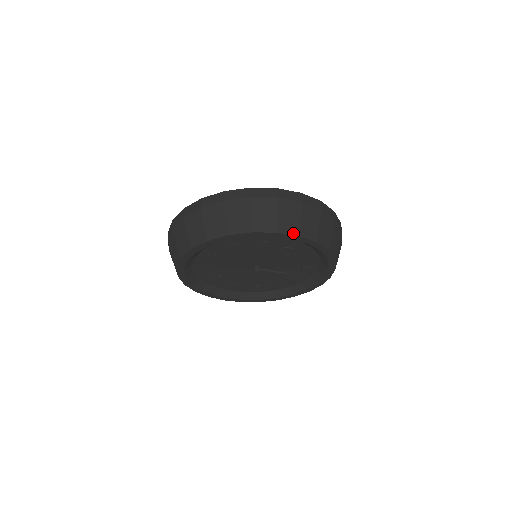
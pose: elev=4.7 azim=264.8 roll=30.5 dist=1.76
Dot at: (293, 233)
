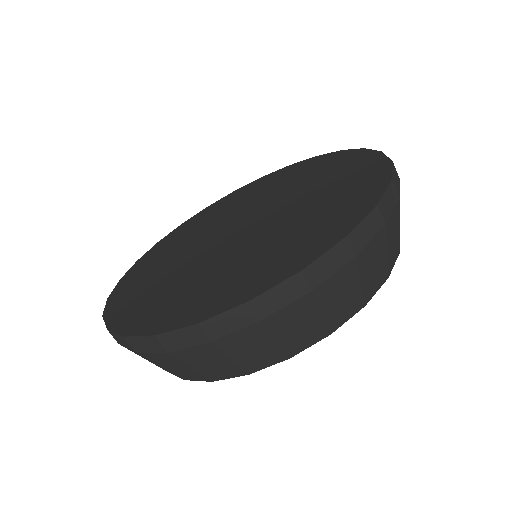
Dot at: (397, 256)
